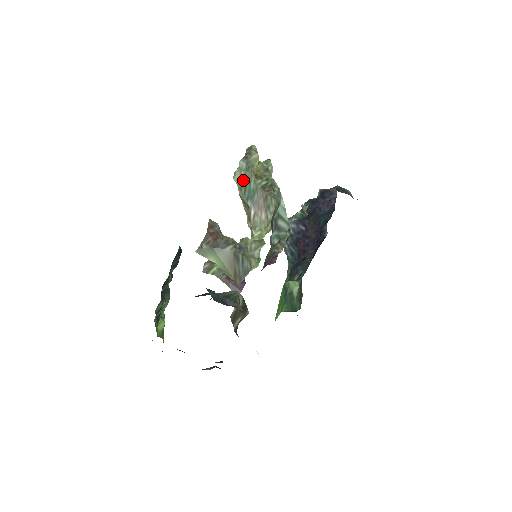
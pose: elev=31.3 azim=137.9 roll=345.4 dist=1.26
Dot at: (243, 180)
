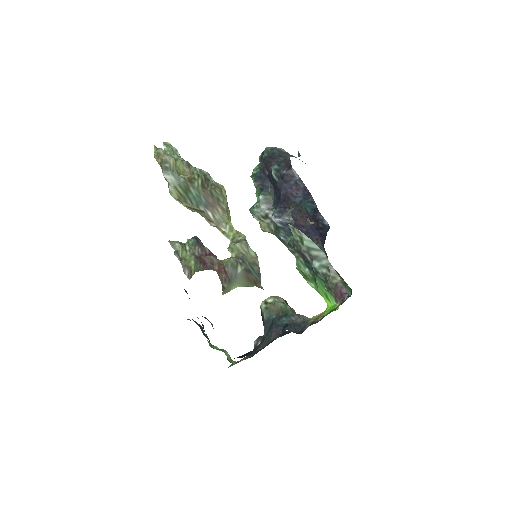
Dot at: (182, 193)
